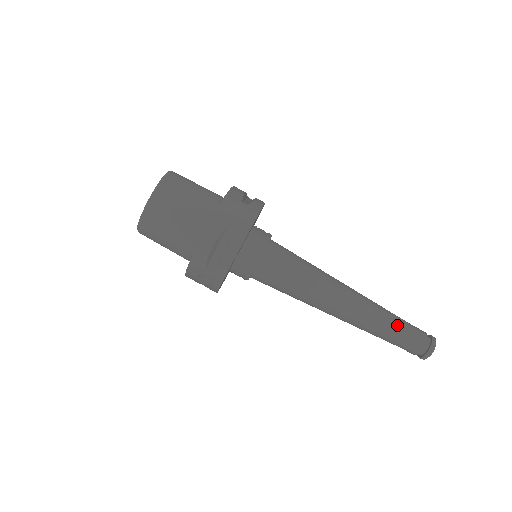
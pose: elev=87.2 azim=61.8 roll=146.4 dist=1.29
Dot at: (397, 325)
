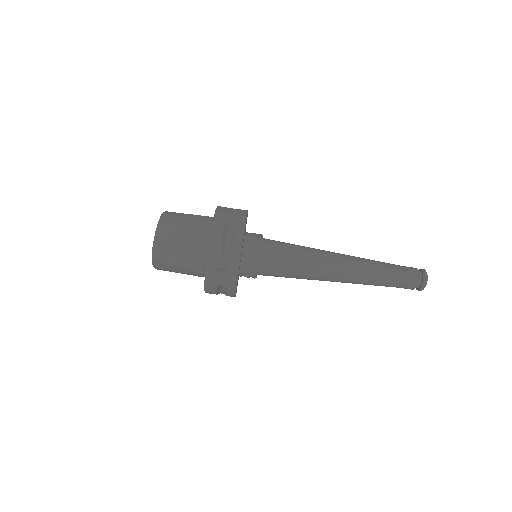
Dot at: (389, 265)
